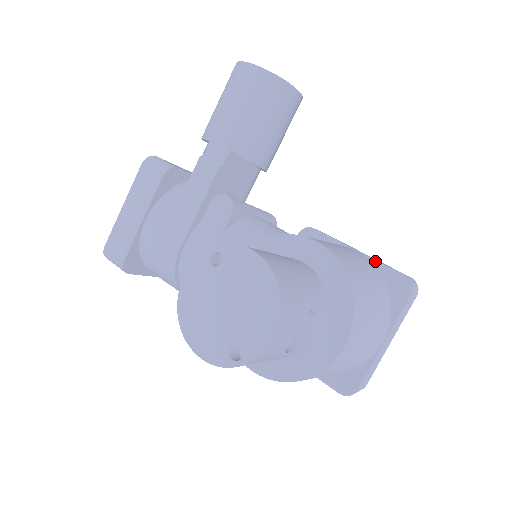
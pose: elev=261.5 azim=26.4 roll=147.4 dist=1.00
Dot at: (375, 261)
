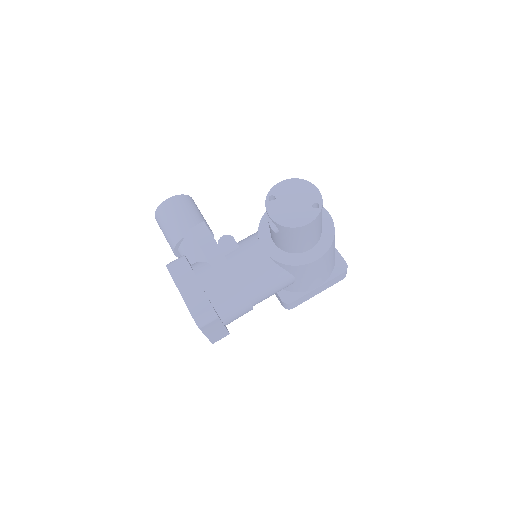
Dot at: occluded
